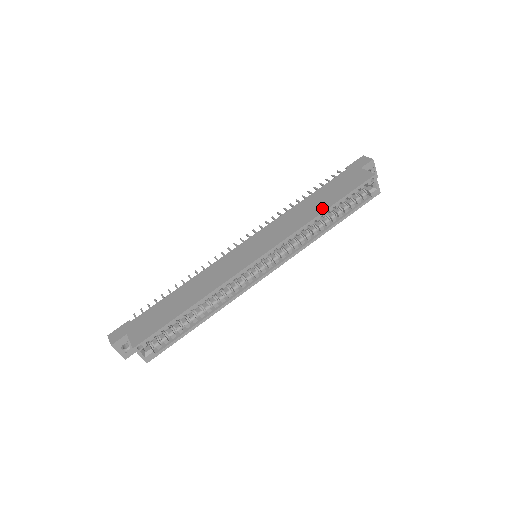
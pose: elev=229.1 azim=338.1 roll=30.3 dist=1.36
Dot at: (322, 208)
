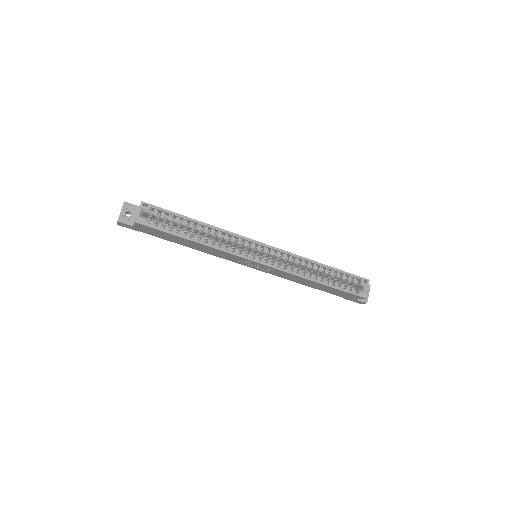
Dot at: (322, 264)
